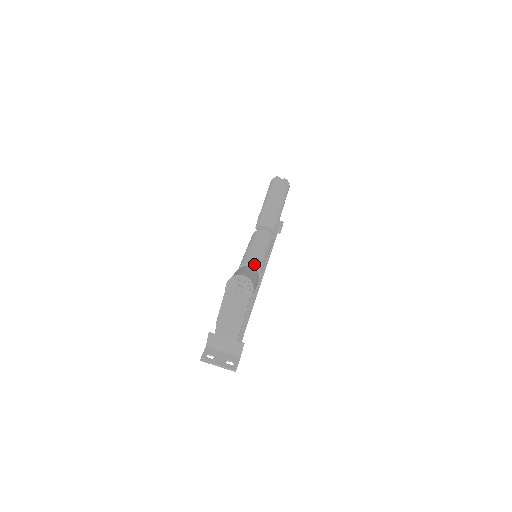
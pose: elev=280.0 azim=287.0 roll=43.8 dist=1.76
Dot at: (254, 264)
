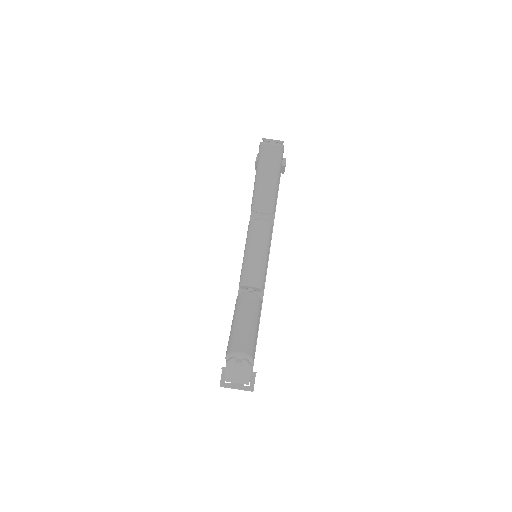
Dot at: (254, 285)
